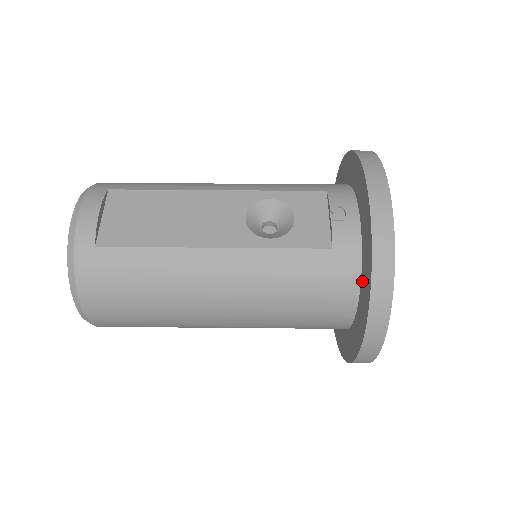
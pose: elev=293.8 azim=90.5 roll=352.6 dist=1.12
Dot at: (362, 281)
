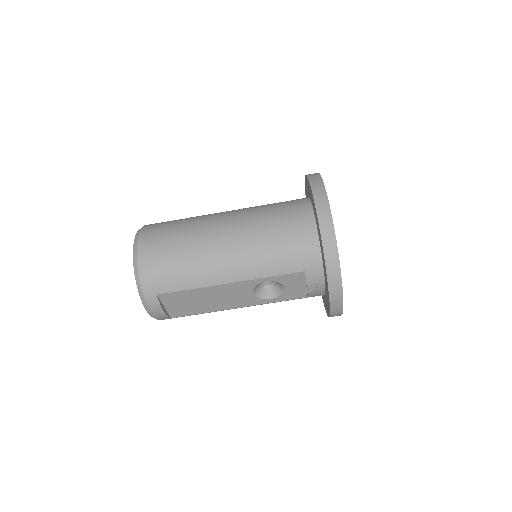
Dot at: (324, 297)
